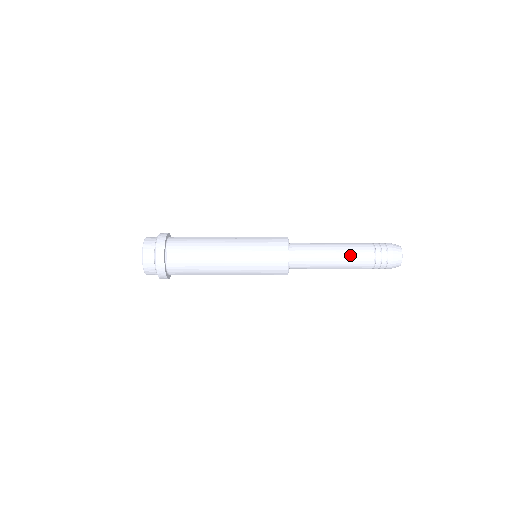
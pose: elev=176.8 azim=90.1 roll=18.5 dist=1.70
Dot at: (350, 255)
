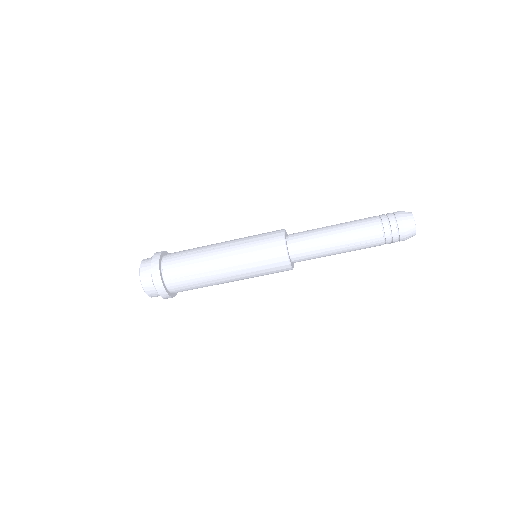
Dot at: (351, 223)
